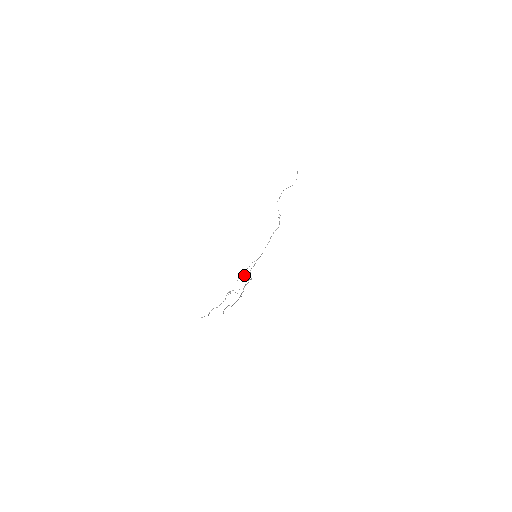
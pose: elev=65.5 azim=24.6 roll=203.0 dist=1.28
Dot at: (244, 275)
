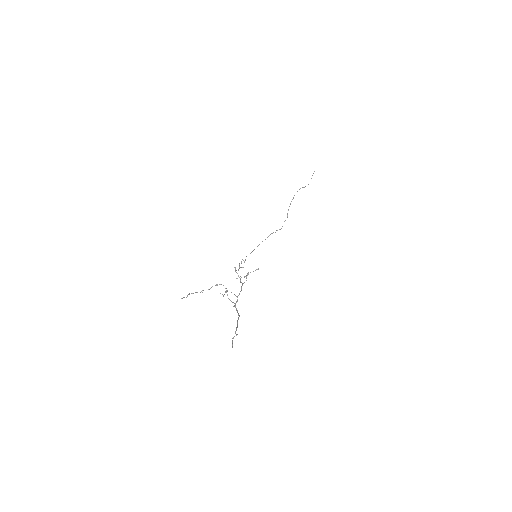
Dot at: (235, 269)
